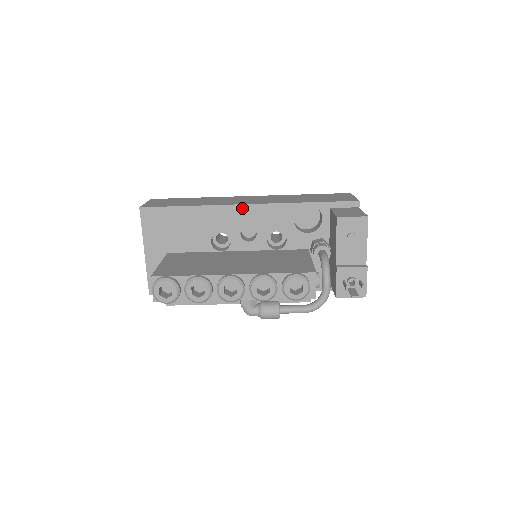
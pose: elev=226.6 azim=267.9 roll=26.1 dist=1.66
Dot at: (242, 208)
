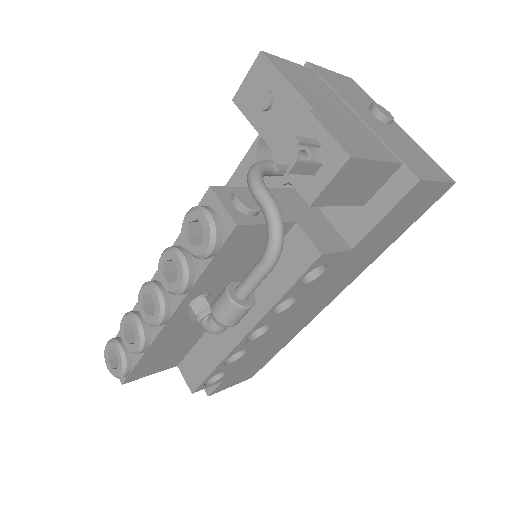
Dot at: occluded
